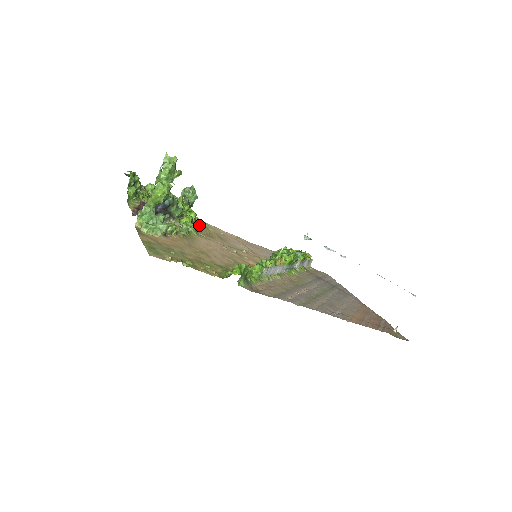
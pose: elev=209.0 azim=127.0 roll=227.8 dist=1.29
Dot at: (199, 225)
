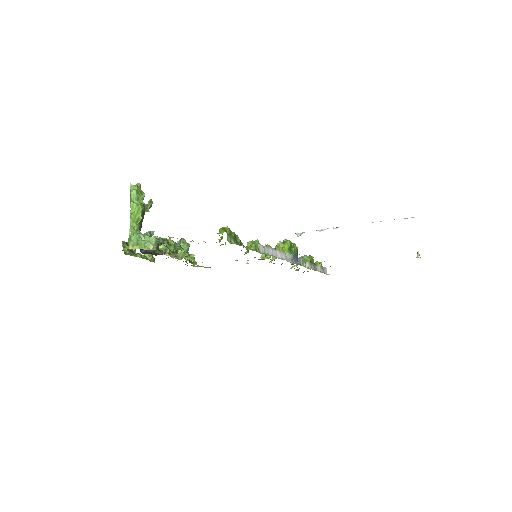
Dot at: (201, 266)
